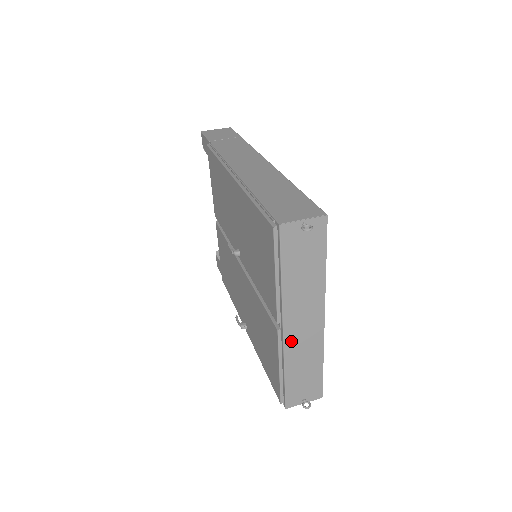
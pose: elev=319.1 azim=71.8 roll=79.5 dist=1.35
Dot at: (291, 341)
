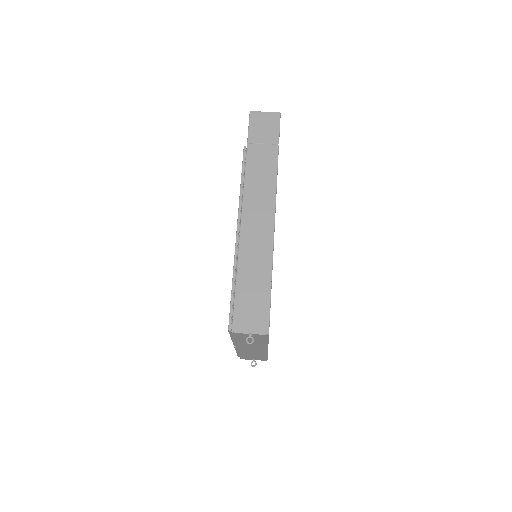
Dot at: (243, 350)
